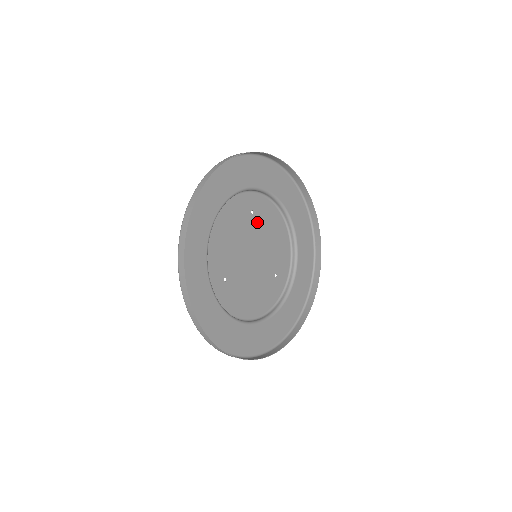
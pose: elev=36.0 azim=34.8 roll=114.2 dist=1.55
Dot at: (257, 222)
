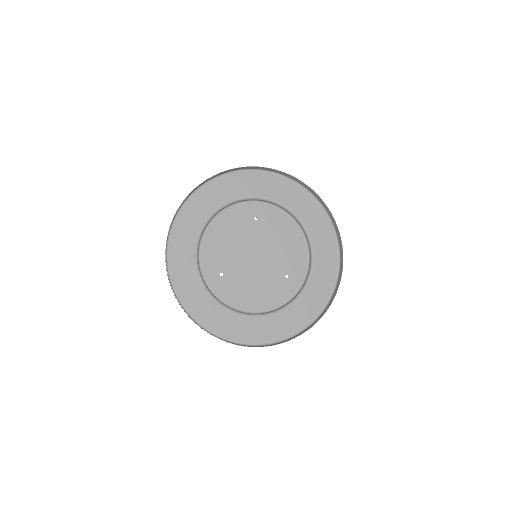
Dot at: (262, 227)
